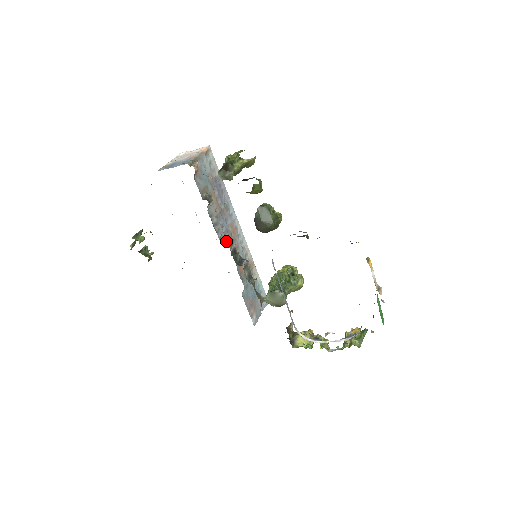
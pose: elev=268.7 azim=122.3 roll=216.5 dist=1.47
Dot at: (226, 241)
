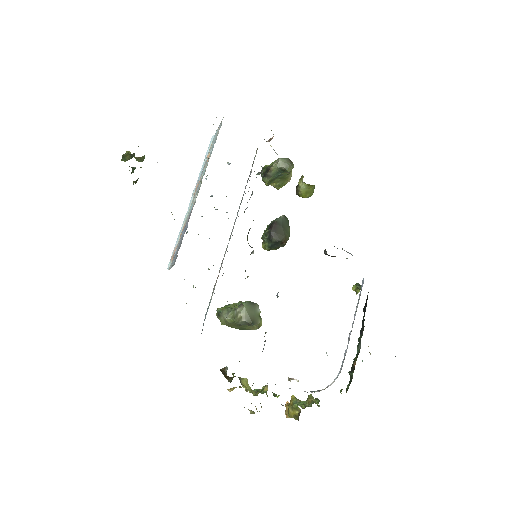
Dot at: occluded
